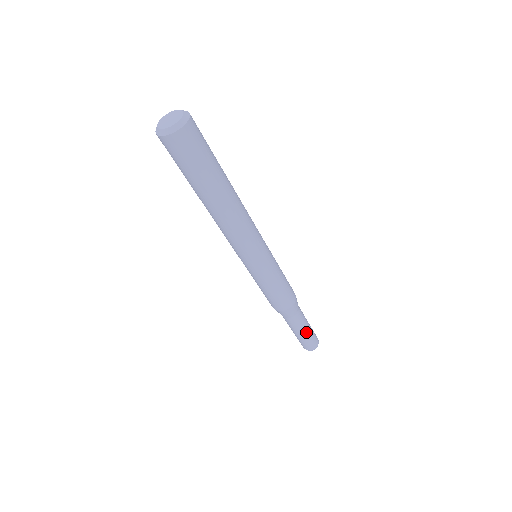
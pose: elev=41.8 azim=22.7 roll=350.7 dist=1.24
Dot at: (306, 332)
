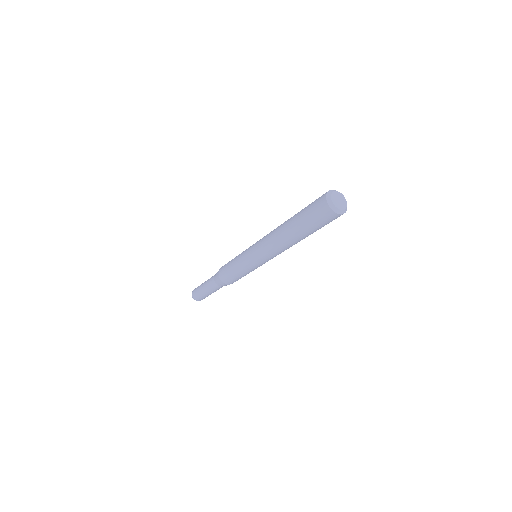
Dot at: occluded
